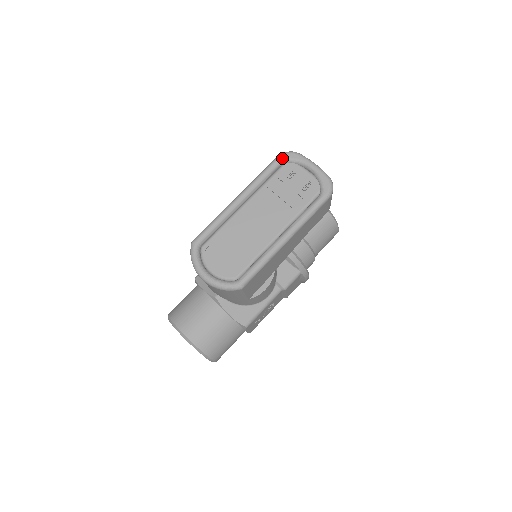
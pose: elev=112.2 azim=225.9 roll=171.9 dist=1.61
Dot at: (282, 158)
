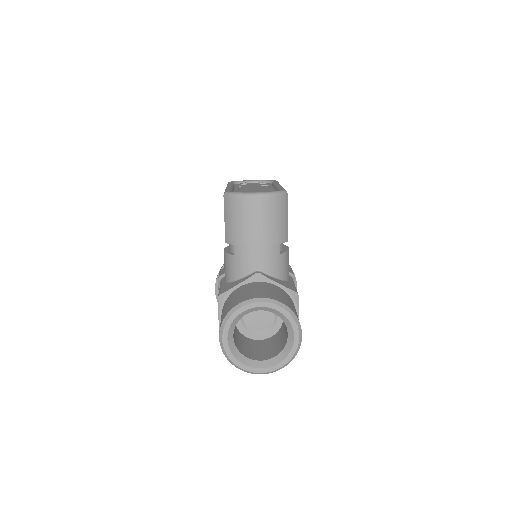
Dot at: (232, 181)
